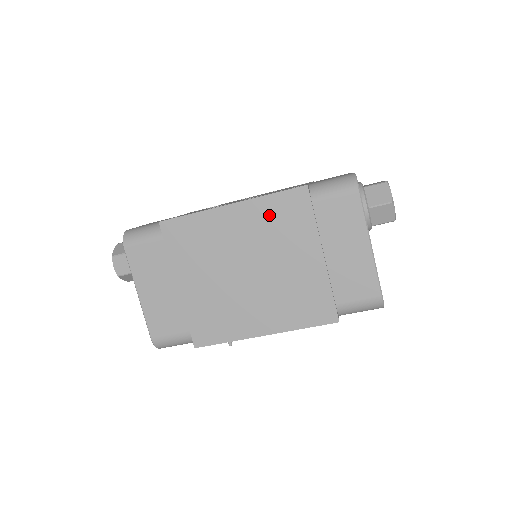
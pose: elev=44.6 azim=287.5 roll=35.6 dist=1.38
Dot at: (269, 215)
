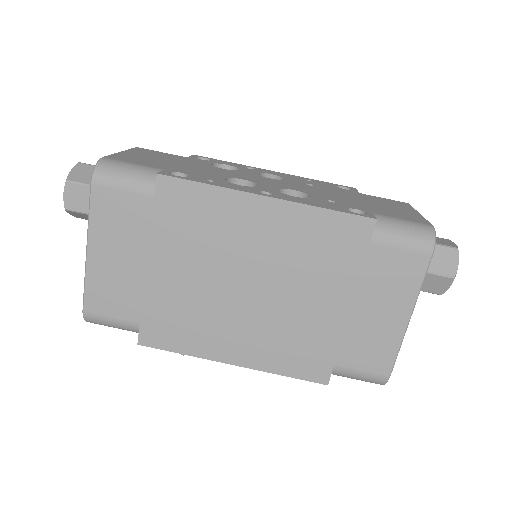
Dot at: (310, 233)
